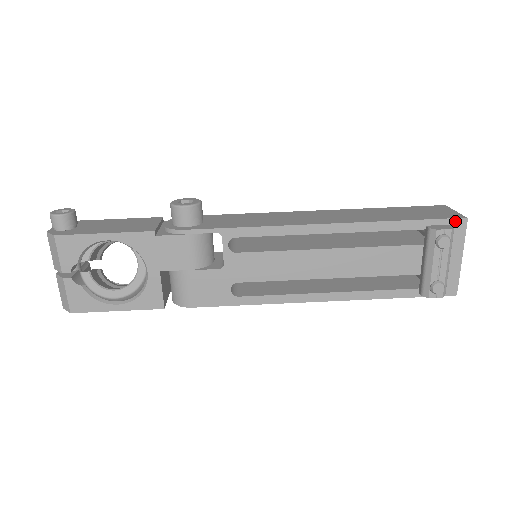
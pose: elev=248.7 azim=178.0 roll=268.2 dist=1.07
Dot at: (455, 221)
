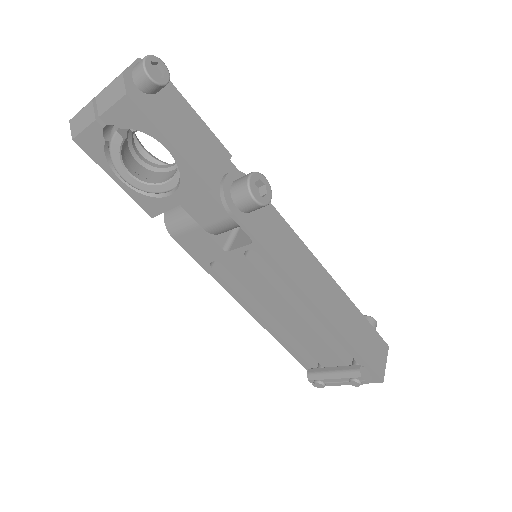
Dot at: (376, 377)
